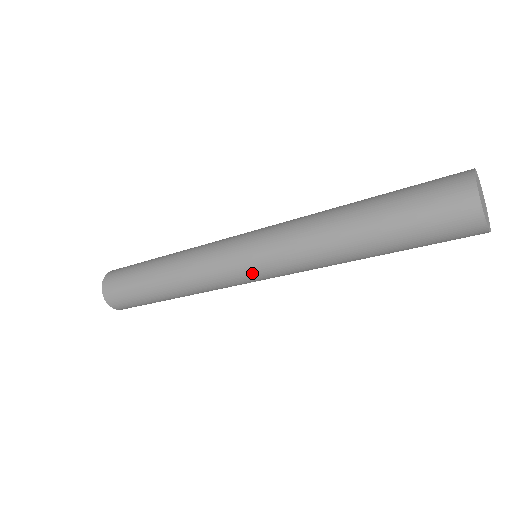
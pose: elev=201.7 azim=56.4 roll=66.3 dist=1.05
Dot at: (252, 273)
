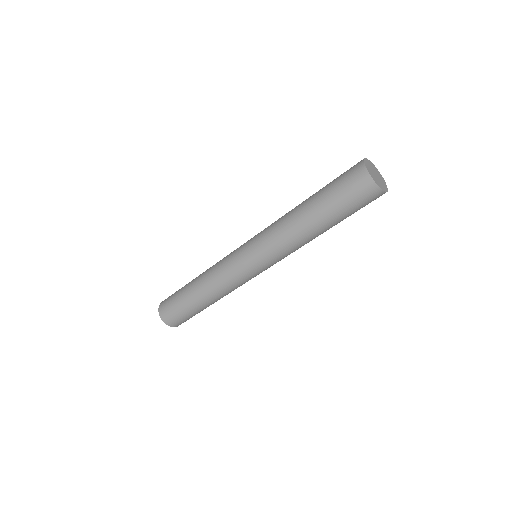
Dot at: (245, 248)
